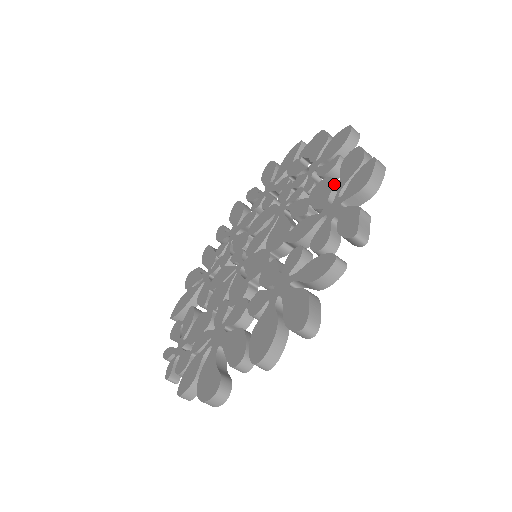
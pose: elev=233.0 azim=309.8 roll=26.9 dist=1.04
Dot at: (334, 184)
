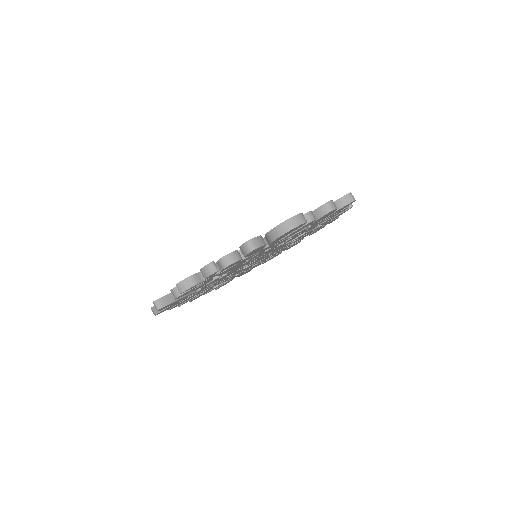
Dot at: occluded
